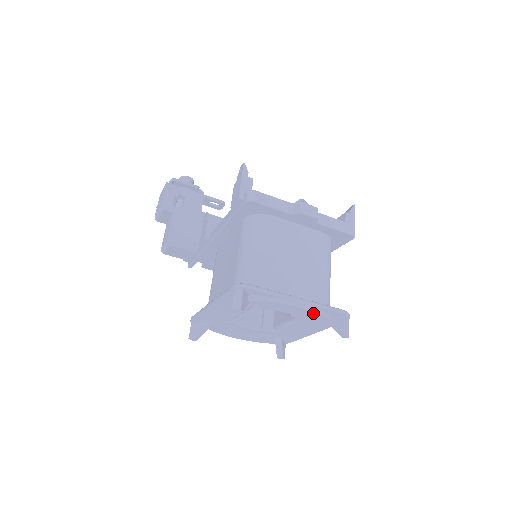
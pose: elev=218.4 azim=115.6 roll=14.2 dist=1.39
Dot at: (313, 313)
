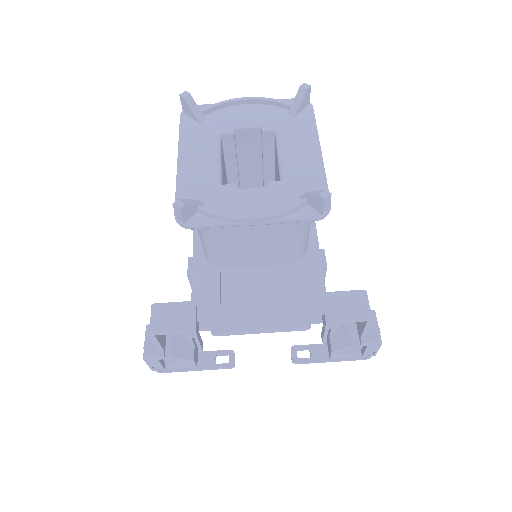
Dot at: (265, 100)
